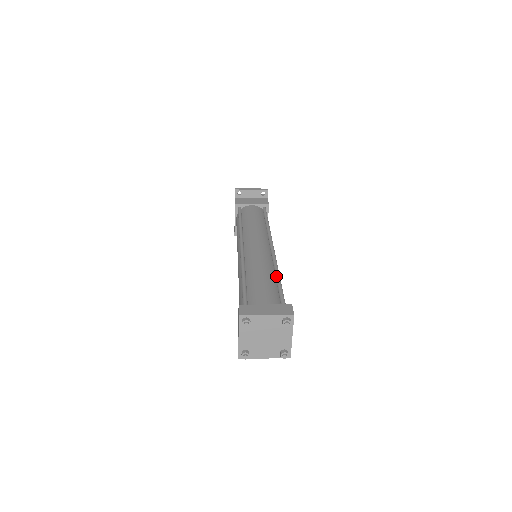
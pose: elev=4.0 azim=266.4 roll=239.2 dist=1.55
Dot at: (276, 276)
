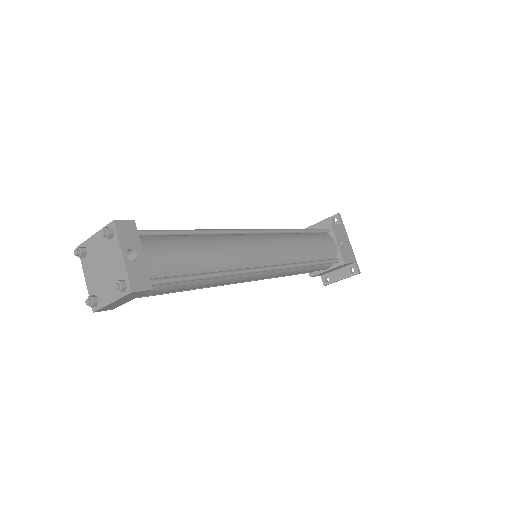
Dot at: (195, 231)
